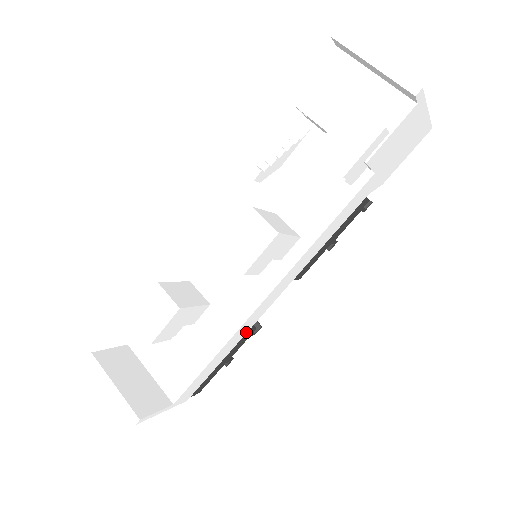
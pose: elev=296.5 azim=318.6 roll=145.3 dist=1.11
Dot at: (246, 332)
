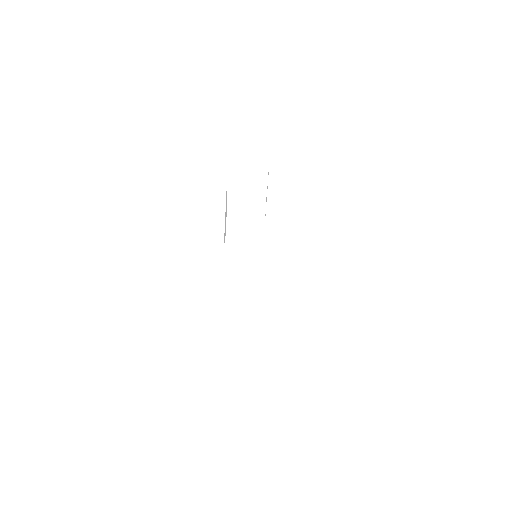
Dot at: occluded
